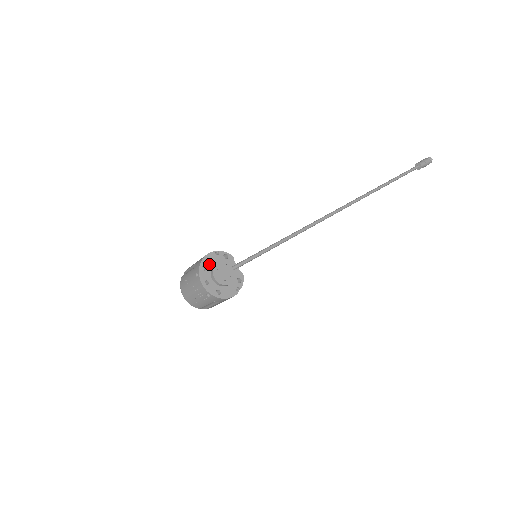
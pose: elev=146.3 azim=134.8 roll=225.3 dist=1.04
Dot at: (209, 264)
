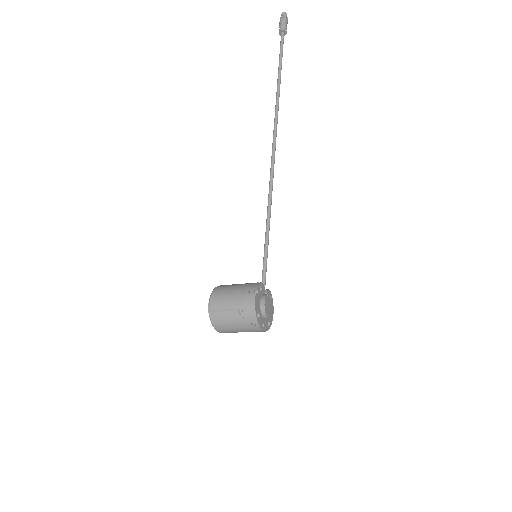
Dot at: (258, 308)
